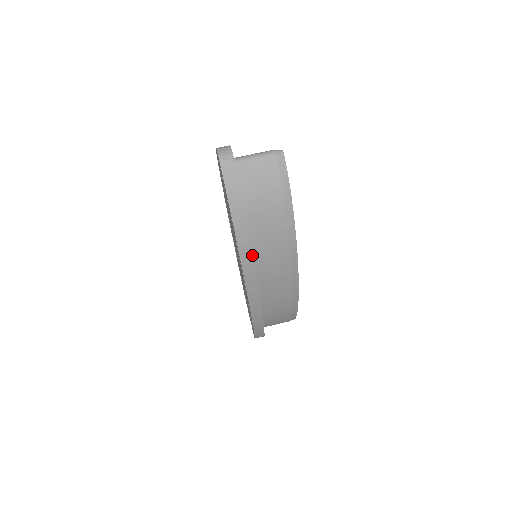
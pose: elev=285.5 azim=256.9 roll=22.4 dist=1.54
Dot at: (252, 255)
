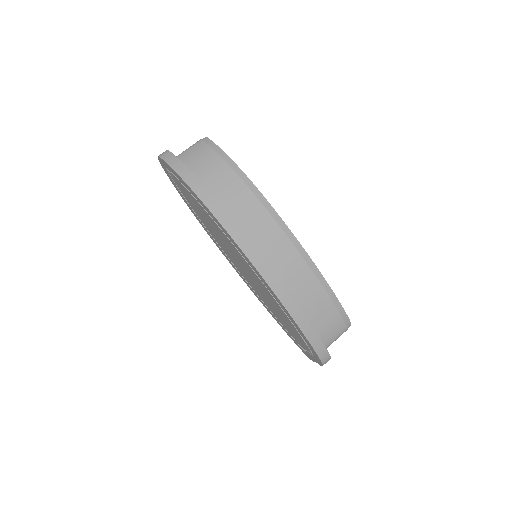
Dot at: (219, 205)
